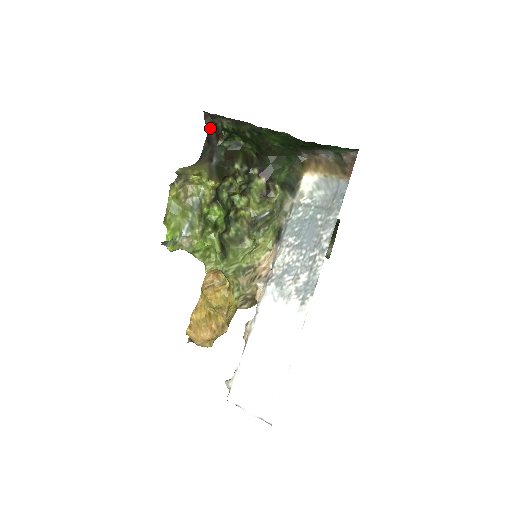
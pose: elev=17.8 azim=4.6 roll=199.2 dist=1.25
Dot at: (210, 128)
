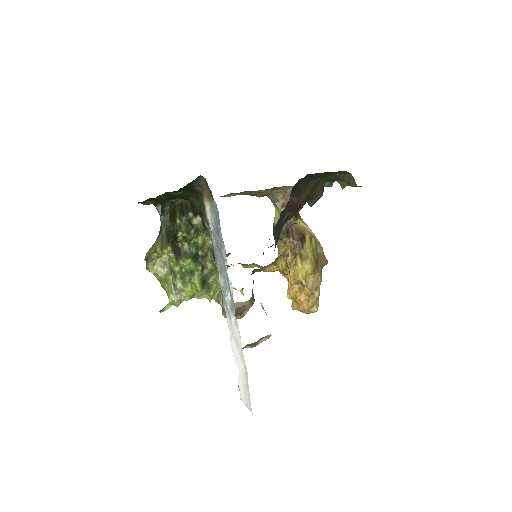
Dot at: occluded
